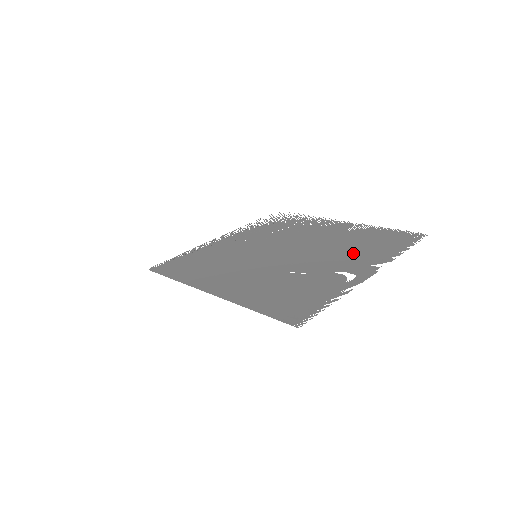
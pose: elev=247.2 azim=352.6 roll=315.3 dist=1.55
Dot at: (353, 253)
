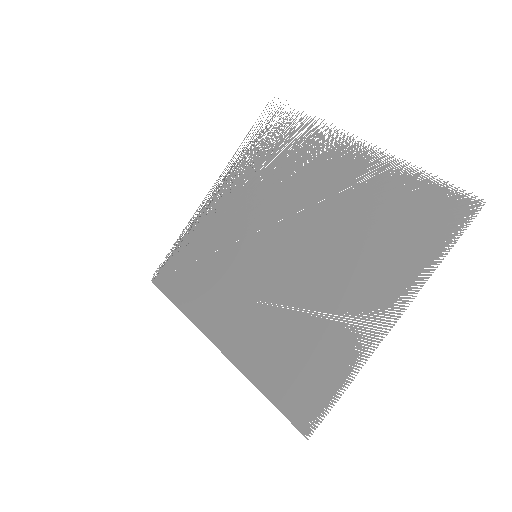
Dot at: (371, 261)
